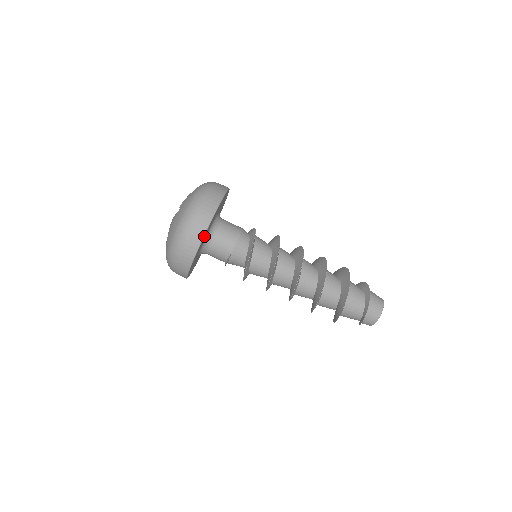
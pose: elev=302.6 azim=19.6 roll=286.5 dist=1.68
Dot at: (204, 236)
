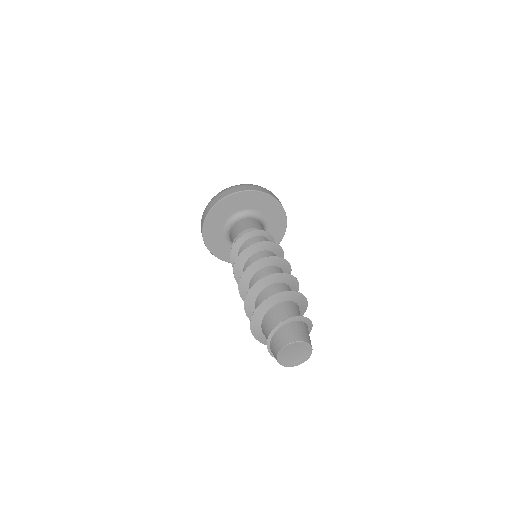
Dot at: (214, 209)
